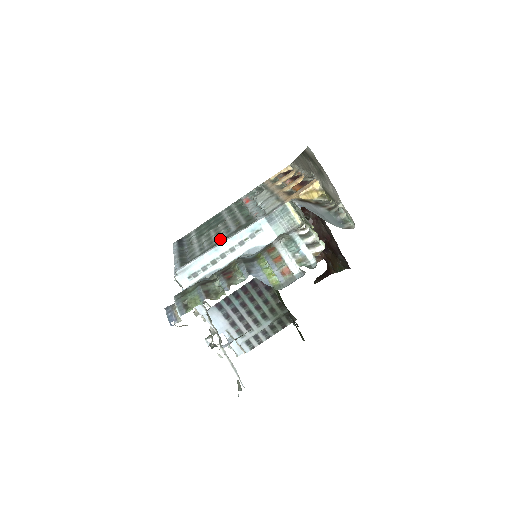
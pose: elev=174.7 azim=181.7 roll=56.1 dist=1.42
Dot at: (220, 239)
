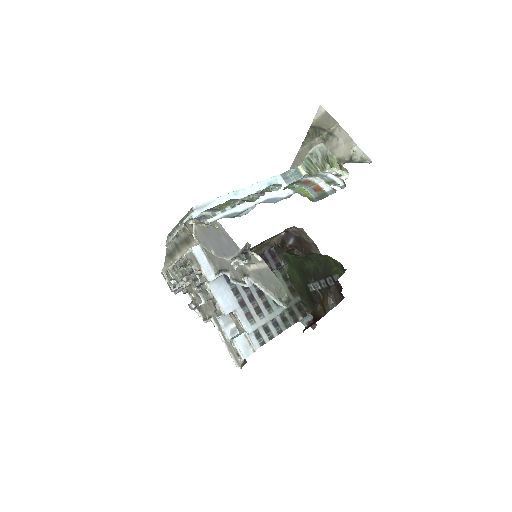
Dot at: occluded
